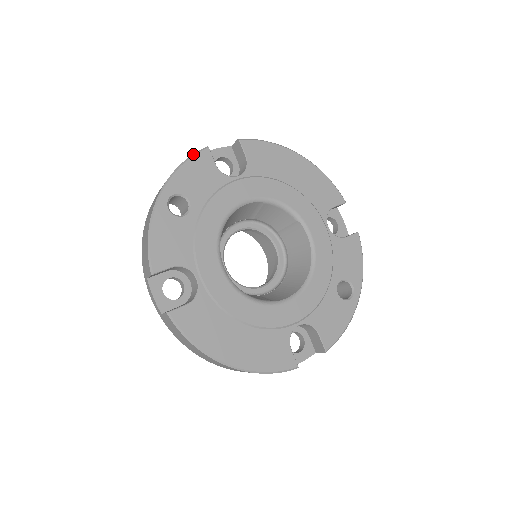
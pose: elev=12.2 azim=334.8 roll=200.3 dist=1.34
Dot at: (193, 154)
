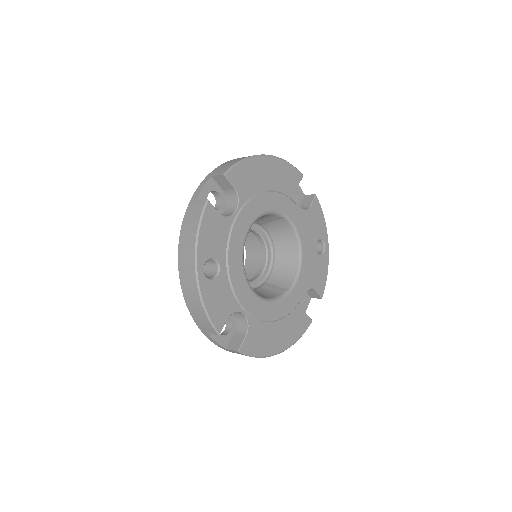
Dot at: (201, 216)
